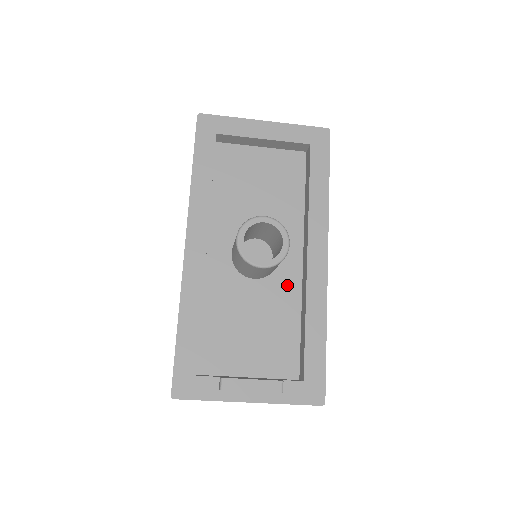
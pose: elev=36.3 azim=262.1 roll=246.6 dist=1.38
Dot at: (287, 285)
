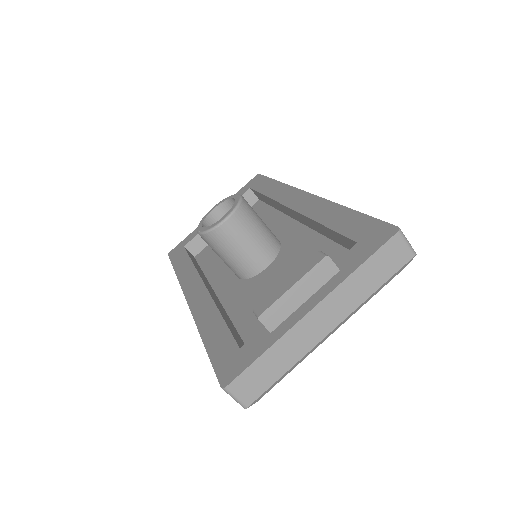
Dot at: (299, 242)
